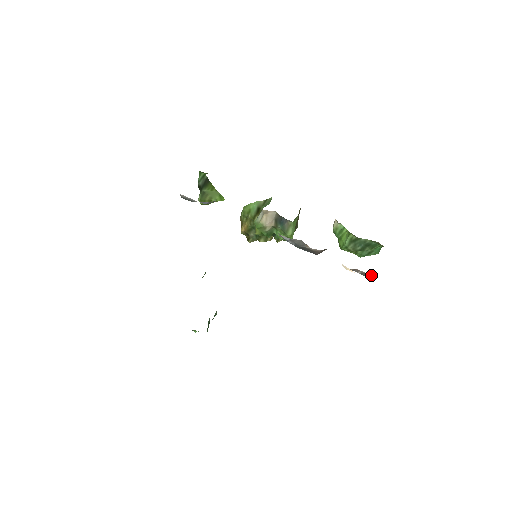
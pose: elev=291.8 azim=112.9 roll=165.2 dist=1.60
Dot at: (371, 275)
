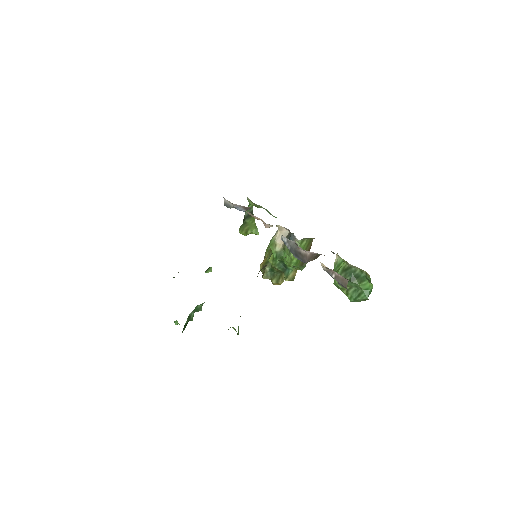
Dot at: (344, 281)
